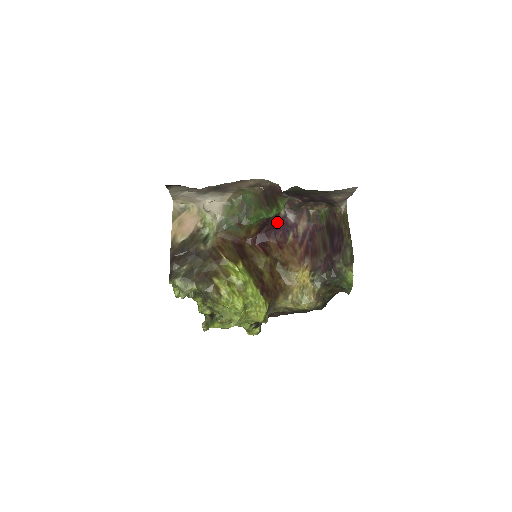
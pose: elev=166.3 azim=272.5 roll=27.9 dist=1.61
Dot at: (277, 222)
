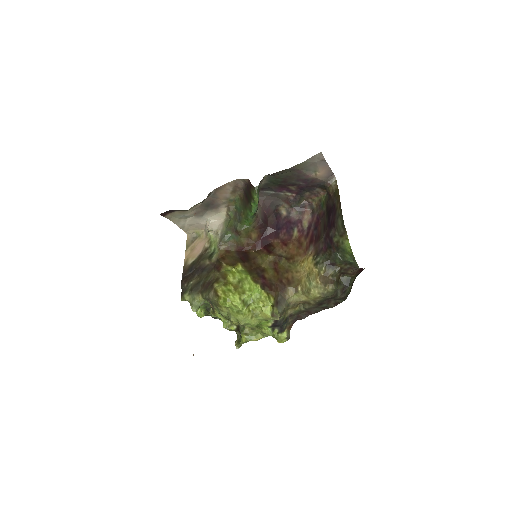
Dot at: (279, 223)
